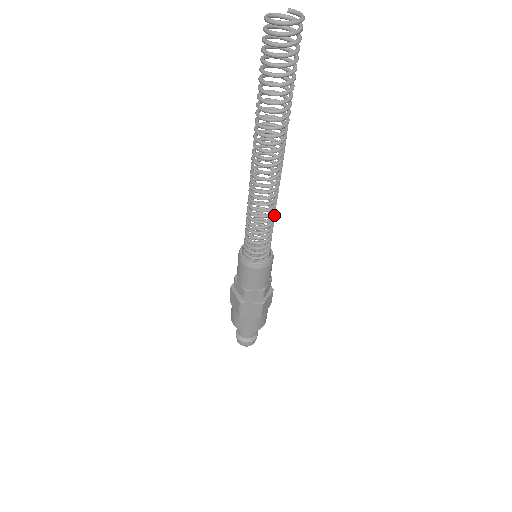
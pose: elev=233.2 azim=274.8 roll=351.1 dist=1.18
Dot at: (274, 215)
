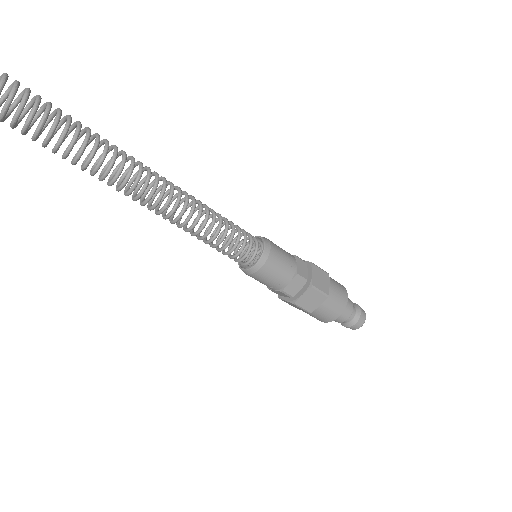
Dot at: (213, 215)
